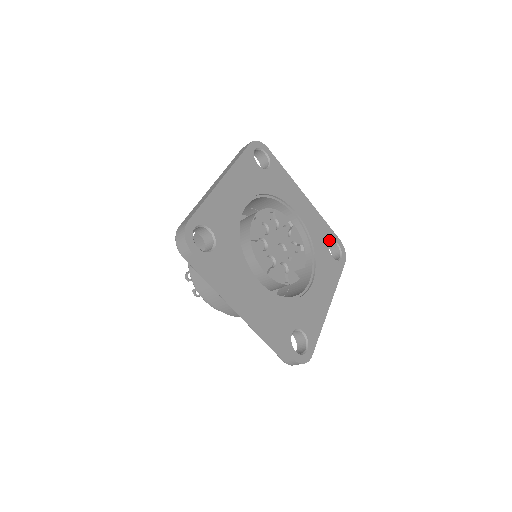
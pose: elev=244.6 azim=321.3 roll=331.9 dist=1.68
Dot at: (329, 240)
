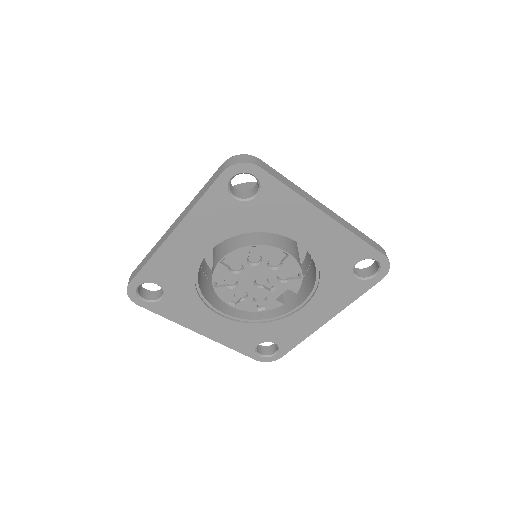
Dot at: (358, 260)
